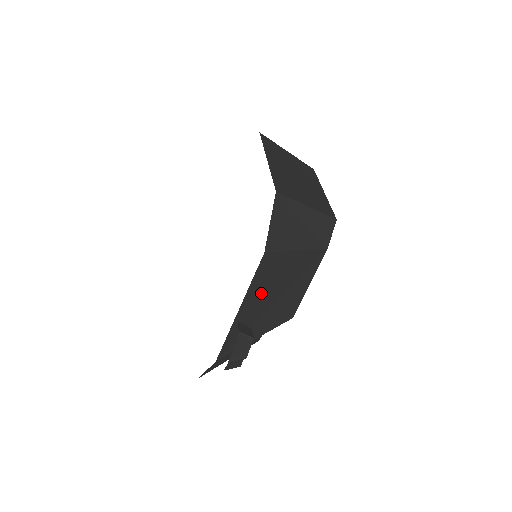
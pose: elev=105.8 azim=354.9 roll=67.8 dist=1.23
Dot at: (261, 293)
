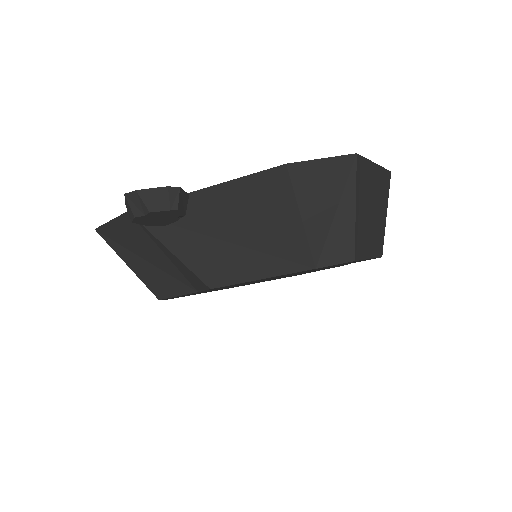
Dot at: (233, 207)
